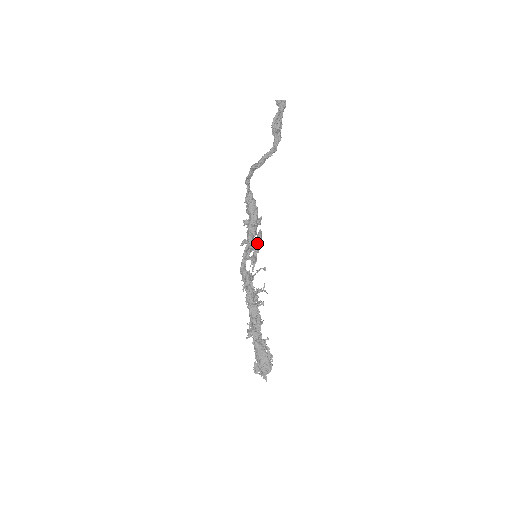
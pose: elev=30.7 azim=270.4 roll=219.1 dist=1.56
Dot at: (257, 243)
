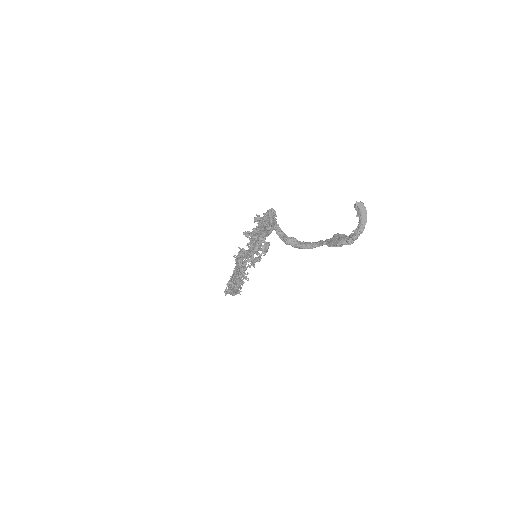
Dot at: (261, 250)
